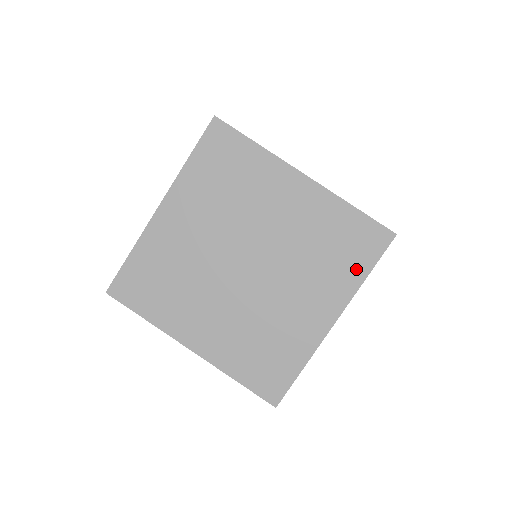
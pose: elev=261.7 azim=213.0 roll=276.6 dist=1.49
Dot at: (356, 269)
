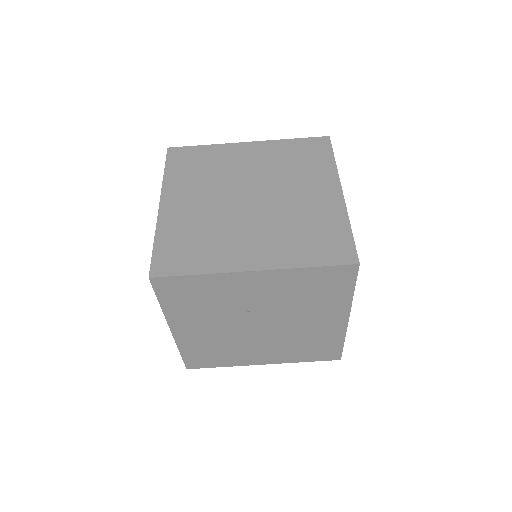
Dot at: (309, 257)
